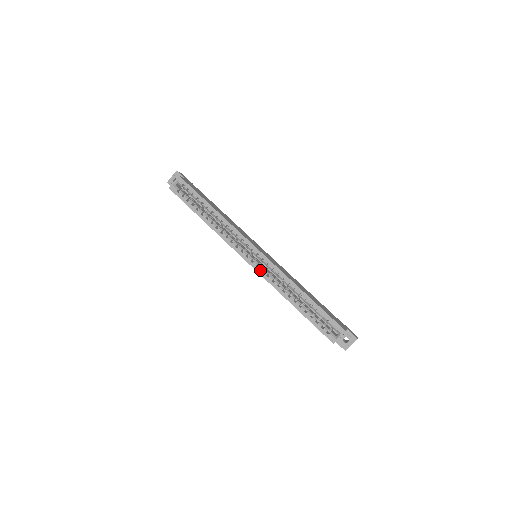
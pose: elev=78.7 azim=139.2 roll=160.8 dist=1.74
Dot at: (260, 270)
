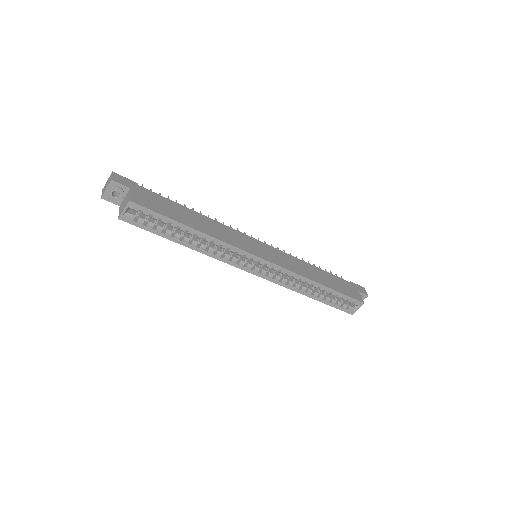
Dot at: (270, 278)
